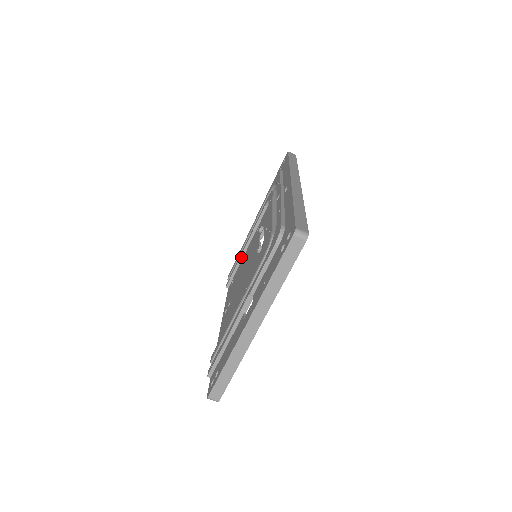
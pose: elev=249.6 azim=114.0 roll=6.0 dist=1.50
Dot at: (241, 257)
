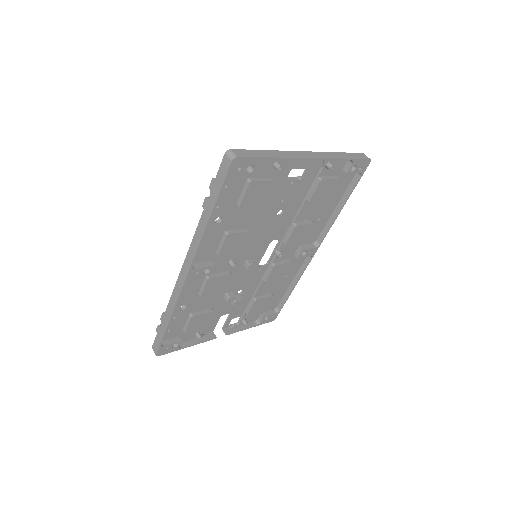
Dot at: occluded
